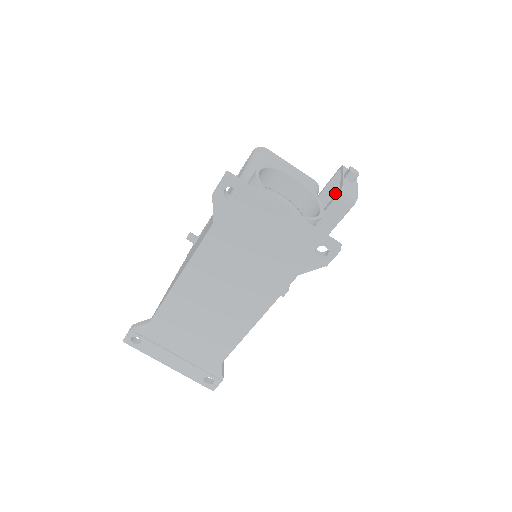
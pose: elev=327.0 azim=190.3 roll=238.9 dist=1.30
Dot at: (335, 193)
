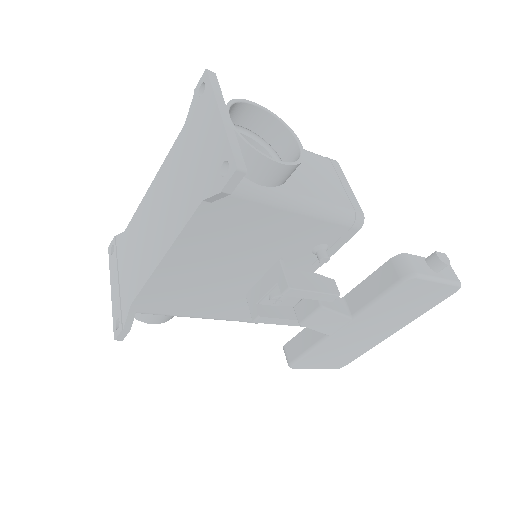
Dot at: occluded
